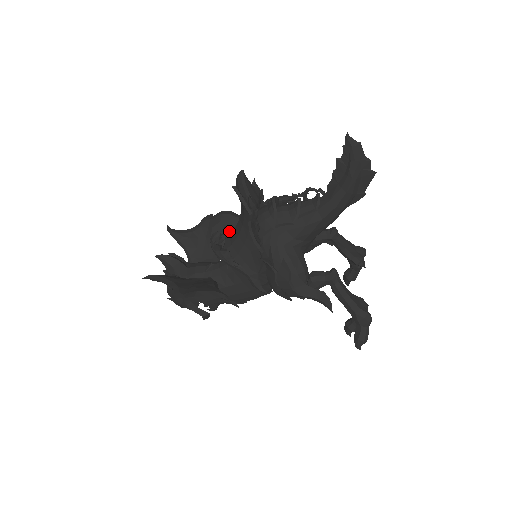
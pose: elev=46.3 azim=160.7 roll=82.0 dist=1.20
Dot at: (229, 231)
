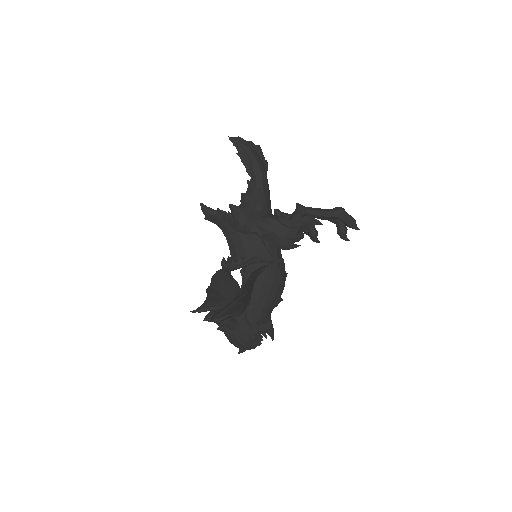
Dot at: occluded
